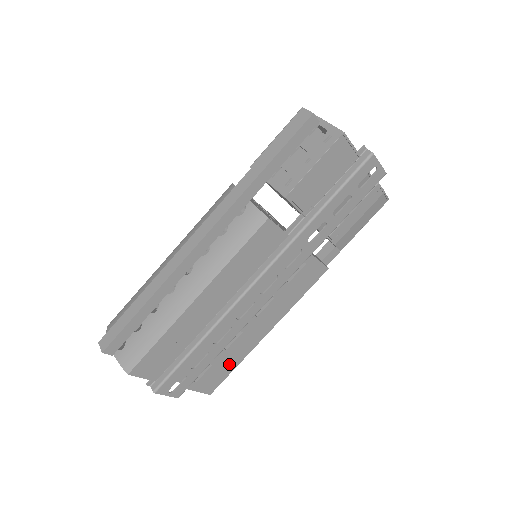
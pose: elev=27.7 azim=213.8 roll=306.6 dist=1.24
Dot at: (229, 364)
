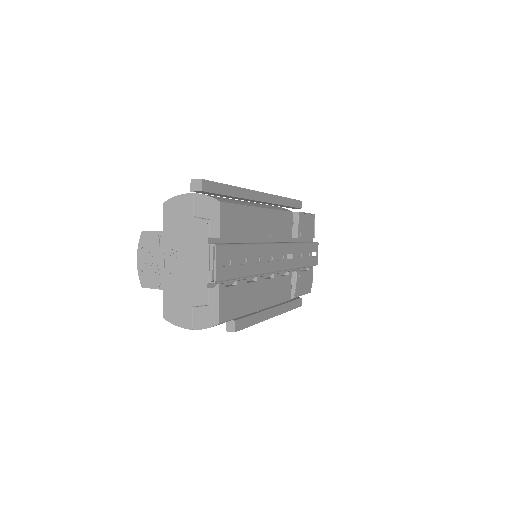
Dot at: (240, 304)
